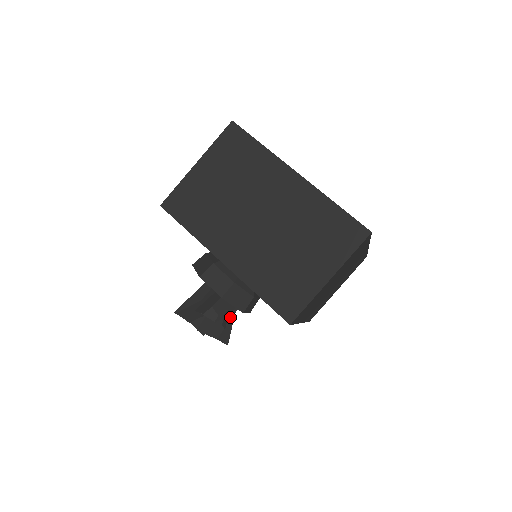
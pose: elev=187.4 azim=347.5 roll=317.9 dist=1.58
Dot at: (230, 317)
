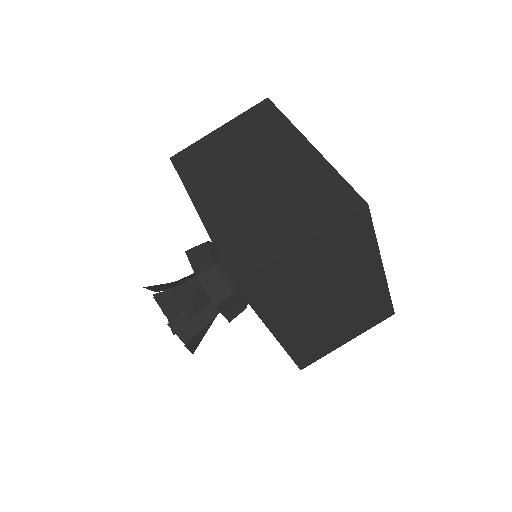
Dot at: (207, 322)
